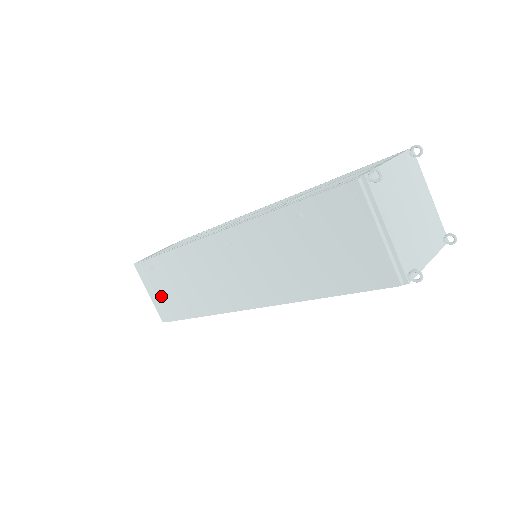
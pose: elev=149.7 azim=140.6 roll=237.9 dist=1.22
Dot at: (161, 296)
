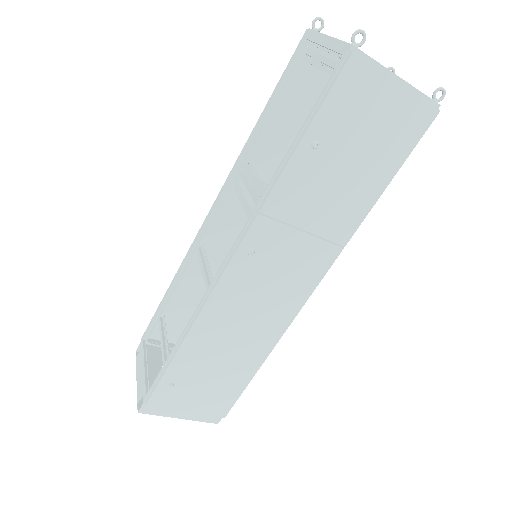
Dot at: (202, 400)
